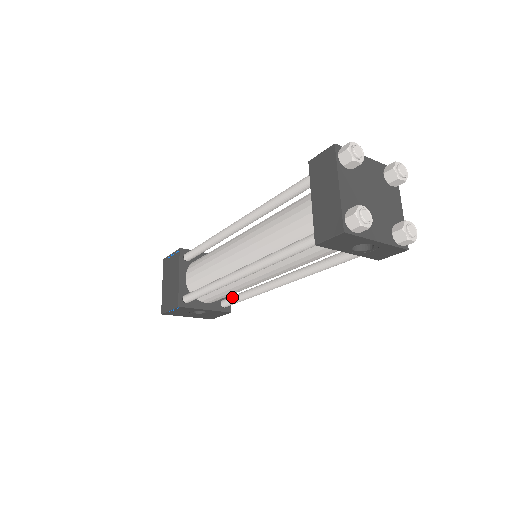
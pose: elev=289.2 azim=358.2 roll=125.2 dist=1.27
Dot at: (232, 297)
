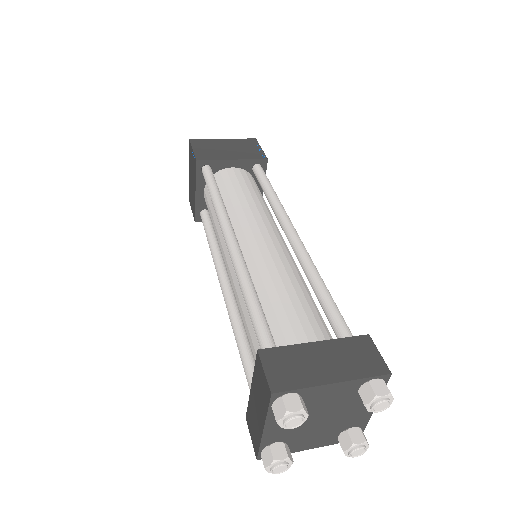
Dot at: occluded
